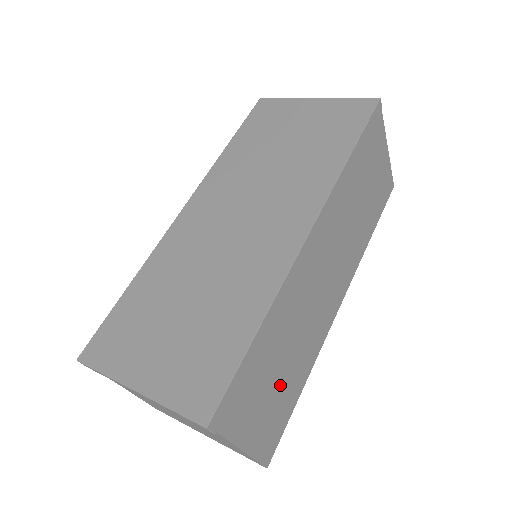
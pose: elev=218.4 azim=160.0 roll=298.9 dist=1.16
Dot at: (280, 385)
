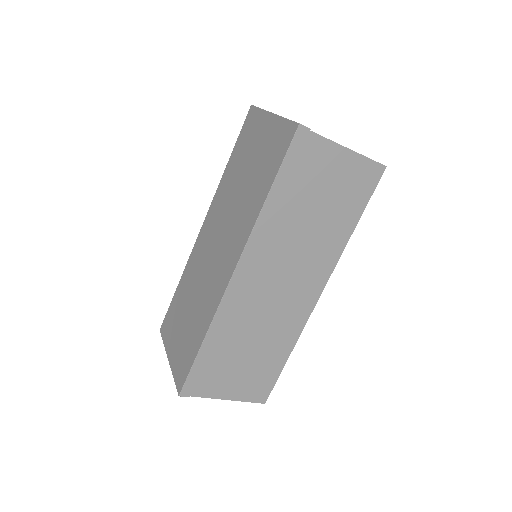
Dot at: (252, 362)
